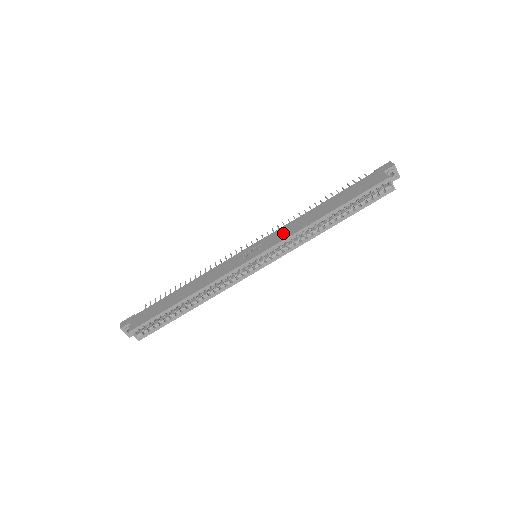
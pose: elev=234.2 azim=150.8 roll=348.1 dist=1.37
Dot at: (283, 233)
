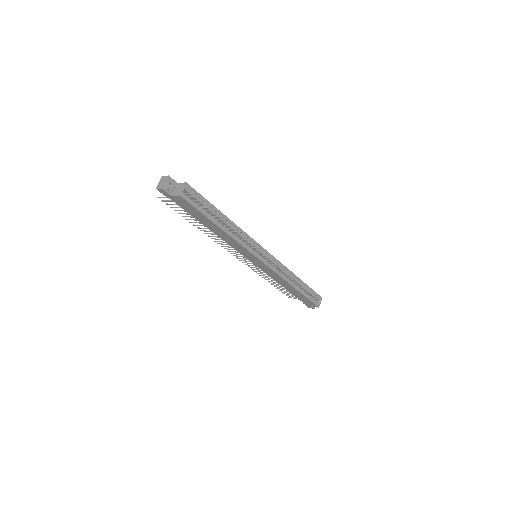
Dot at: occluded
